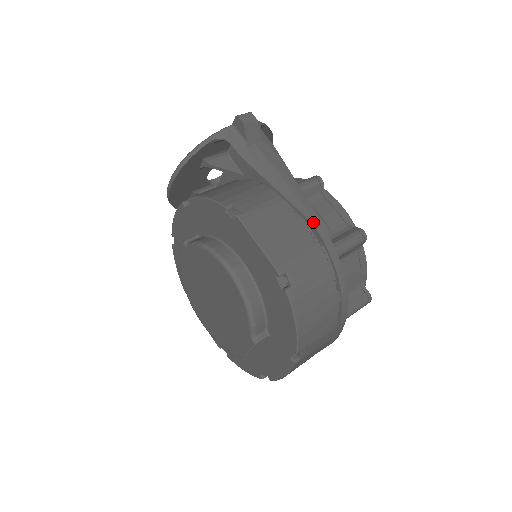
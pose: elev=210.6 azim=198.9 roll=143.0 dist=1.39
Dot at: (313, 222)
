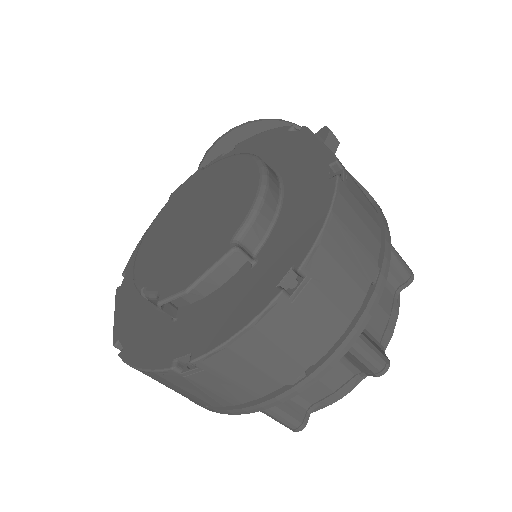
Dot at: (373, 198)
